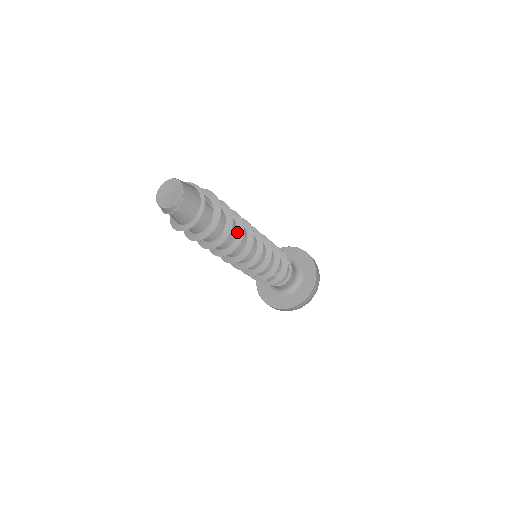
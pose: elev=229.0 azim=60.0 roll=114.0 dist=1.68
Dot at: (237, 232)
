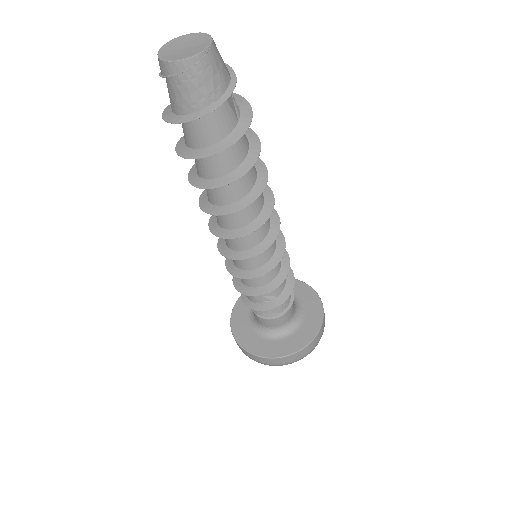
Dot at: (253, 188)
